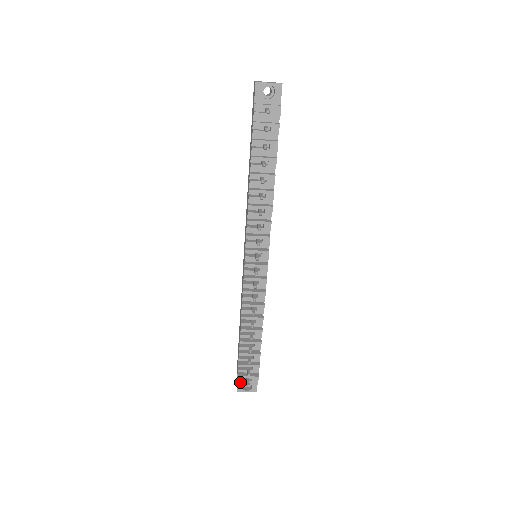
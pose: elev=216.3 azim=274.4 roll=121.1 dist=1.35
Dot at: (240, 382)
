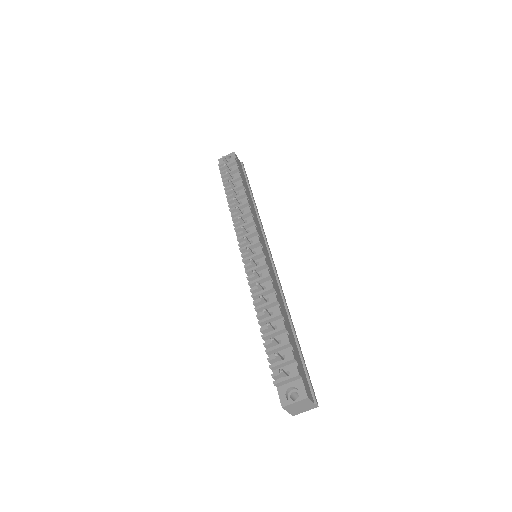
Dot at: (277, 382)
